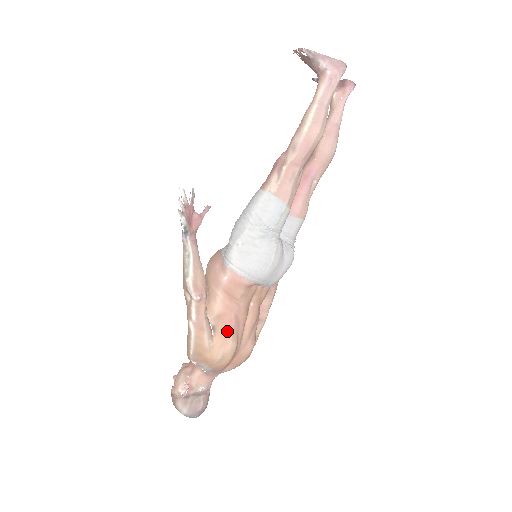
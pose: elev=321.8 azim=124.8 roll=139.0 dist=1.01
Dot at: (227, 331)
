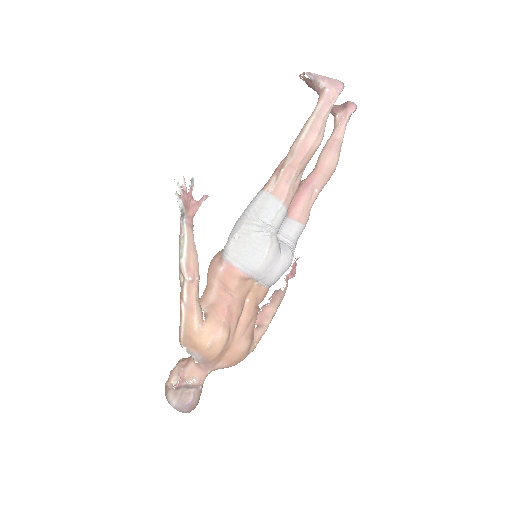
Dot at: (218, 319)
